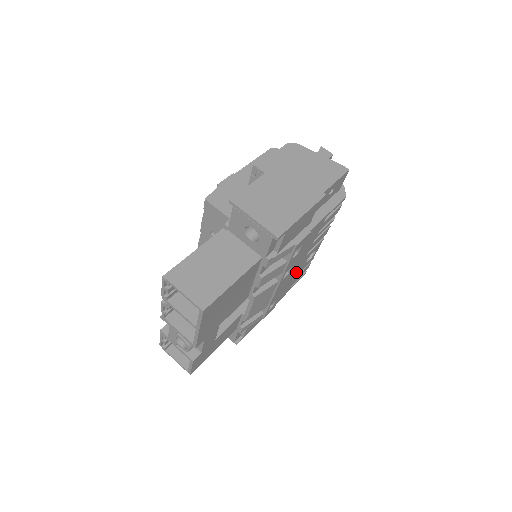
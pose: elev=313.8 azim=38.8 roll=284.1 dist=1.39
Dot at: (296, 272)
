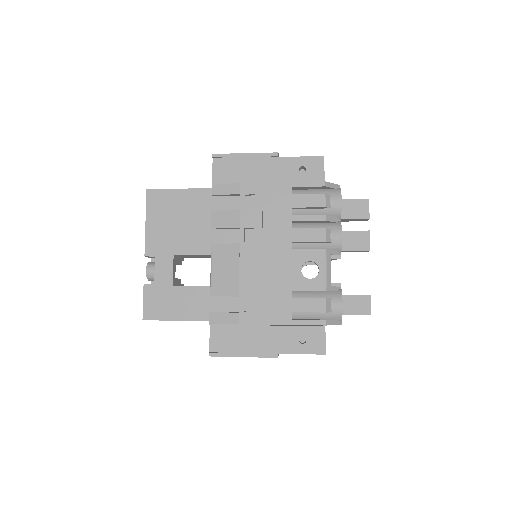
Dot at: (284, 275)
